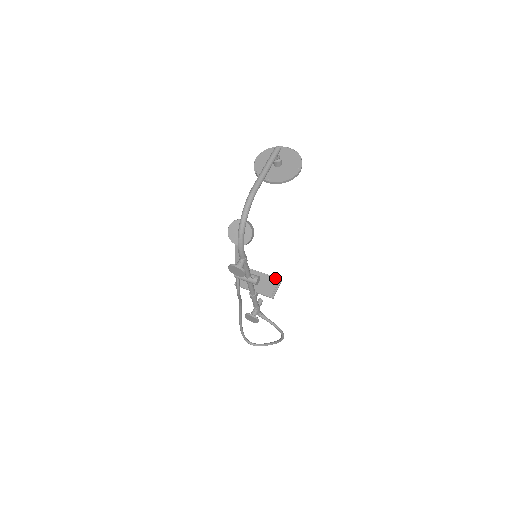
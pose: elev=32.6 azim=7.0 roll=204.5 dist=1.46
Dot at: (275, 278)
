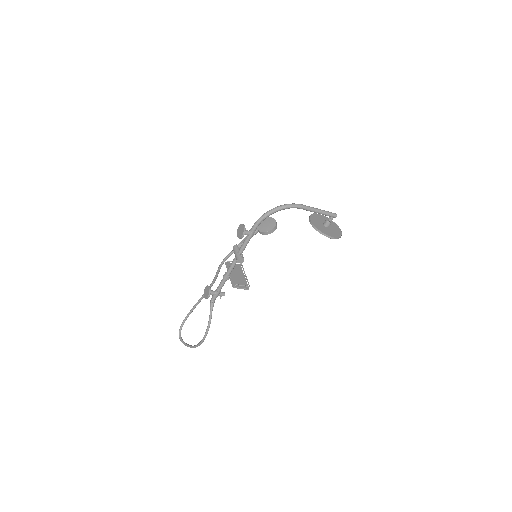
Dot at: occluded
